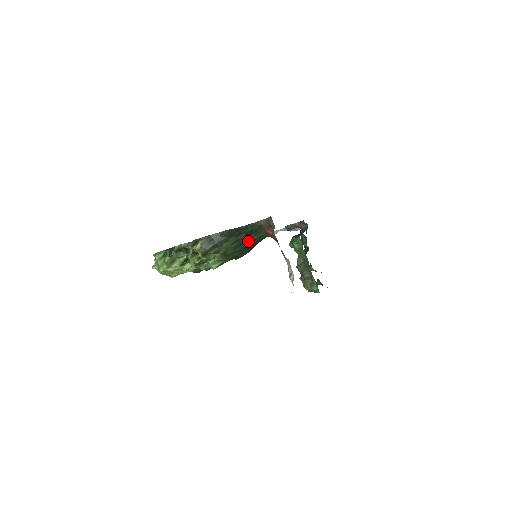
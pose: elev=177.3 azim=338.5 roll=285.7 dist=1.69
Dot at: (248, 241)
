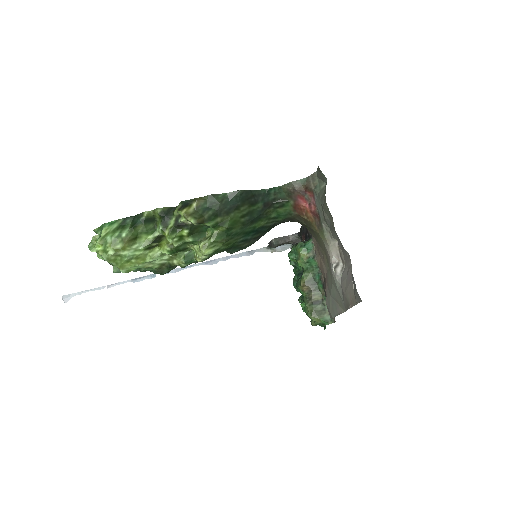
Dot at: (262, 219)
